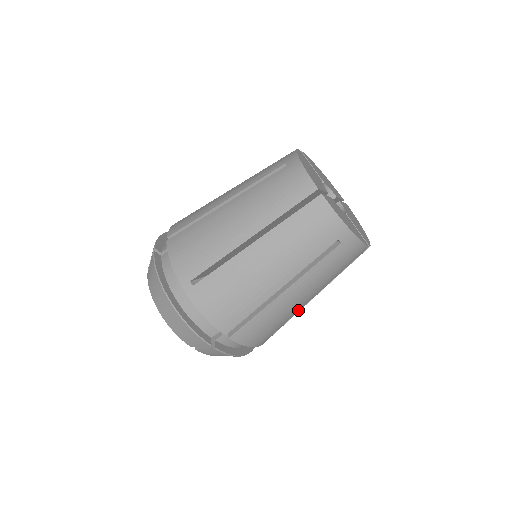
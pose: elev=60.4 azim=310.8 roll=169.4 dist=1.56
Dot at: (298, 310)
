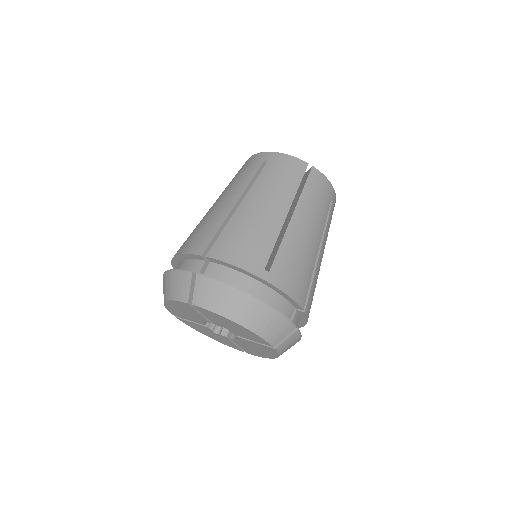
Dot at: (277, 228)
